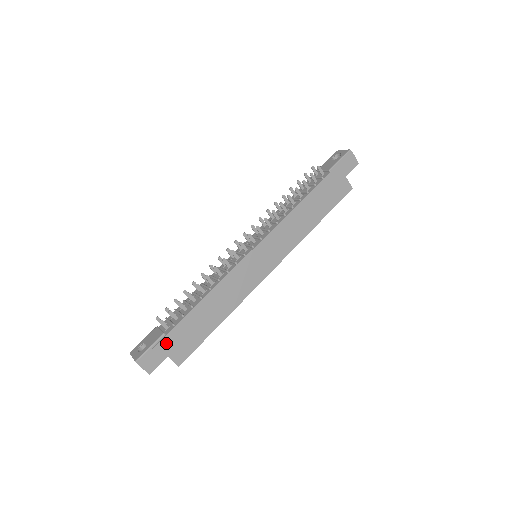
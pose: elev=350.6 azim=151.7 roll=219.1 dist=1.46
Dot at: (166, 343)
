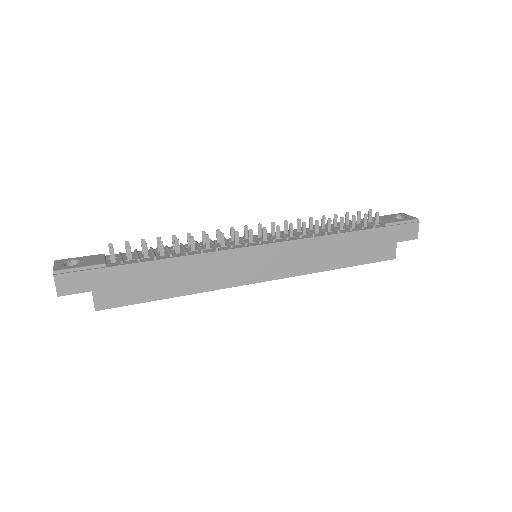
Dot at: (100, 276)
